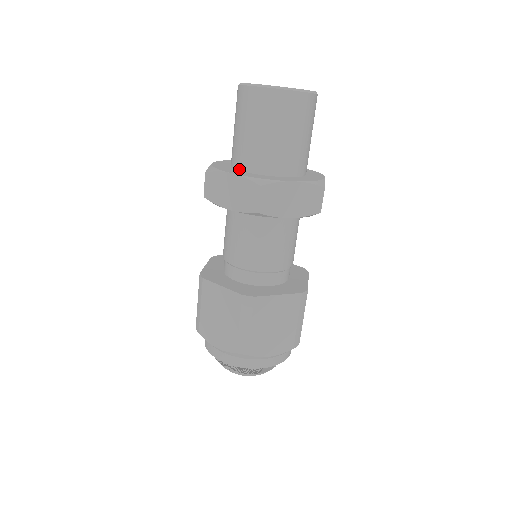
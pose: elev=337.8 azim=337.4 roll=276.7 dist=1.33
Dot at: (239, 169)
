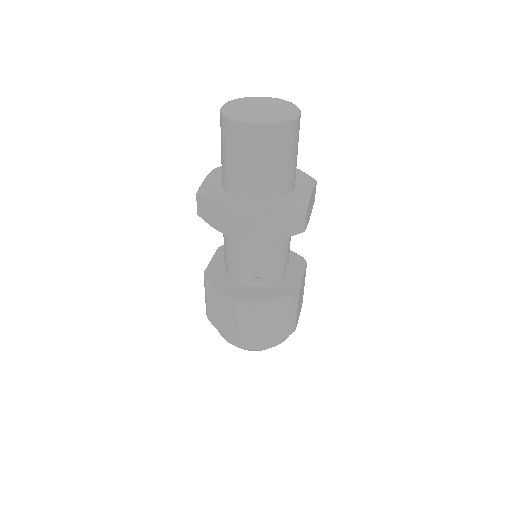
Dot at: (261, 200)
